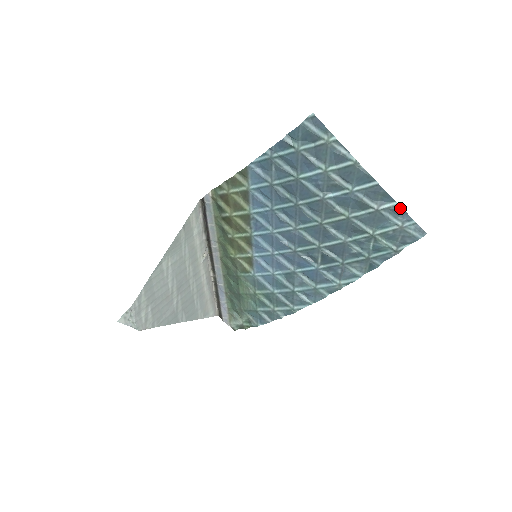
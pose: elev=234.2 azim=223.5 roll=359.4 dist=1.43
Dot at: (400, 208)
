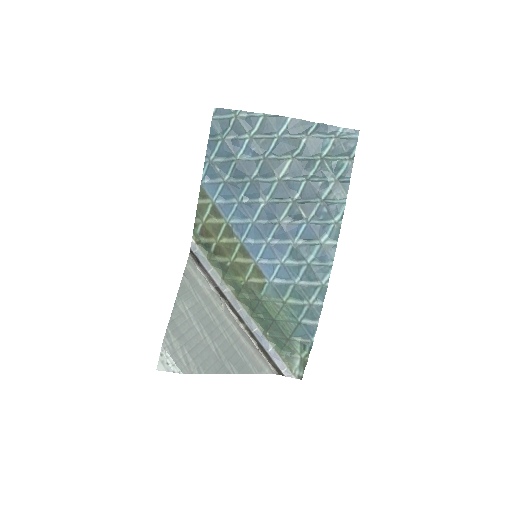
Dot at: (322, 124)
